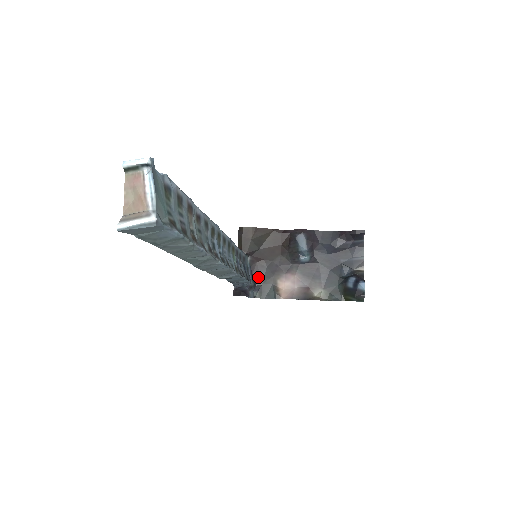
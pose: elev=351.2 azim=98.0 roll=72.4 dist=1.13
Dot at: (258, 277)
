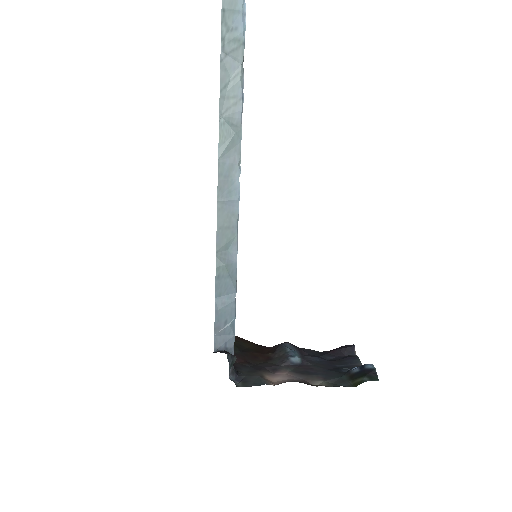
Dot at: (240, 371)
